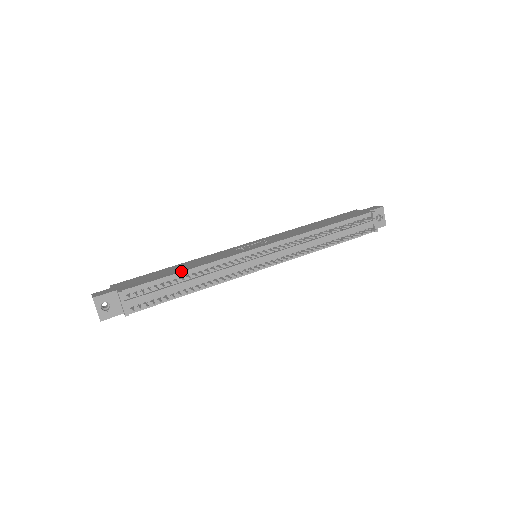
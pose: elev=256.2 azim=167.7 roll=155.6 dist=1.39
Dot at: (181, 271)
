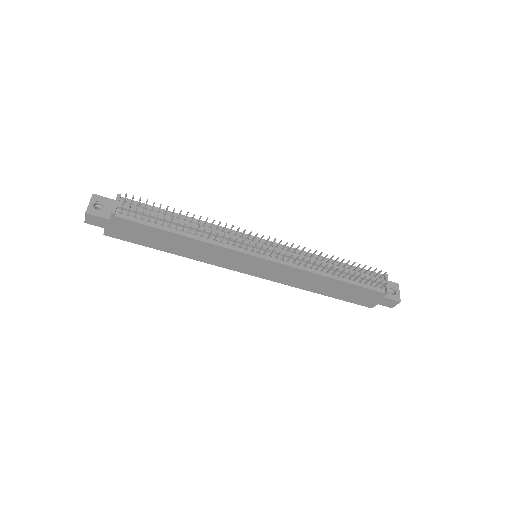
Dot at: (181, 215)
